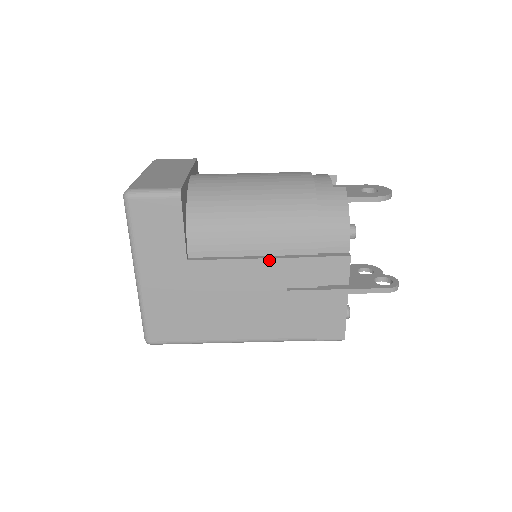
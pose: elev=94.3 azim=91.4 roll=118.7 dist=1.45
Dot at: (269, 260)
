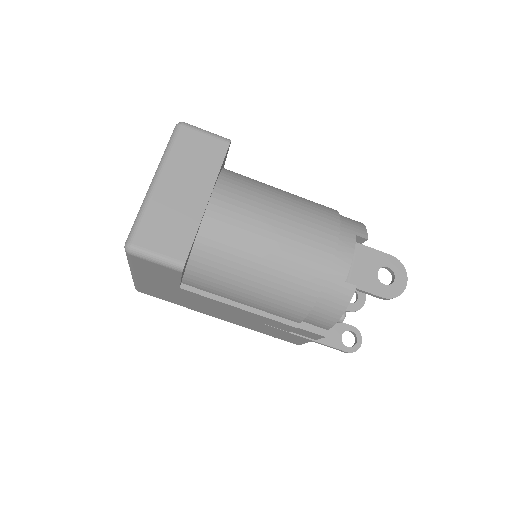
Dot at: (253, 313)
